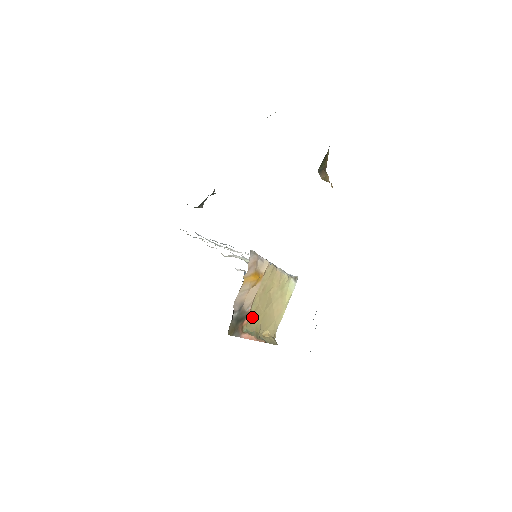
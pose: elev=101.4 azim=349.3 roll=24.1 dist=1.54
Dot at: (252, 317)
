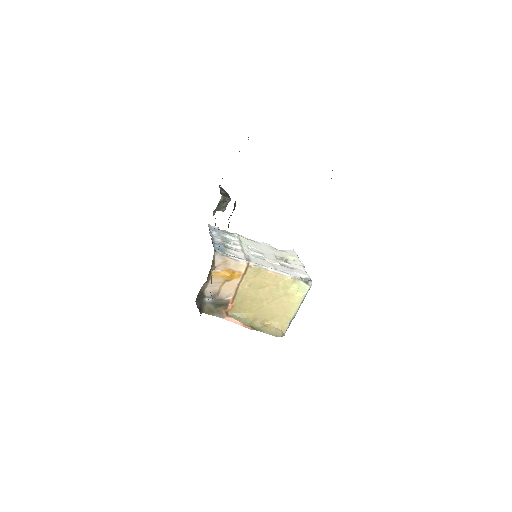
Dot at: (240, 306)
